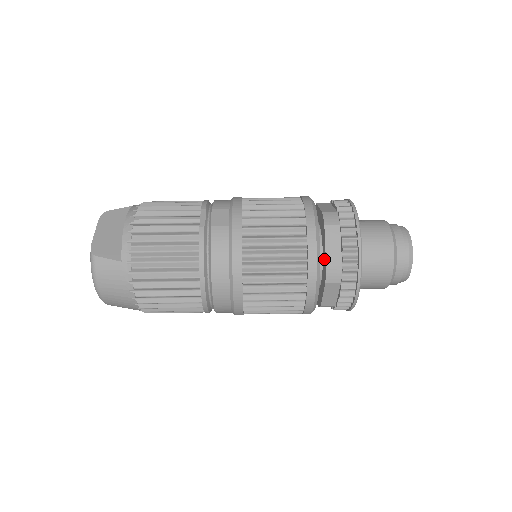
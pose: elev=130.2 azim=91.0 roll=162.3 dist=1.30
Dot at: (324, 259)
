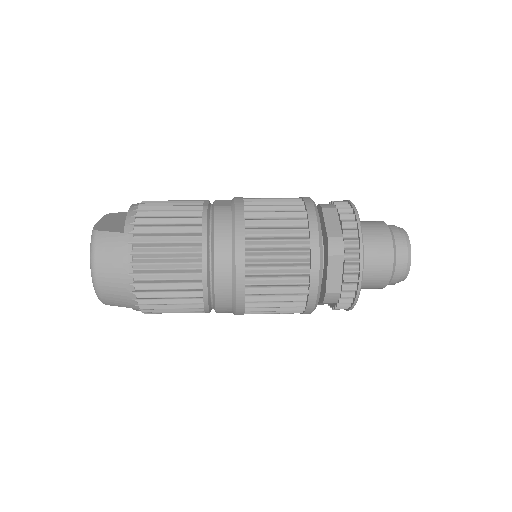
Dot at: (325, 237)
